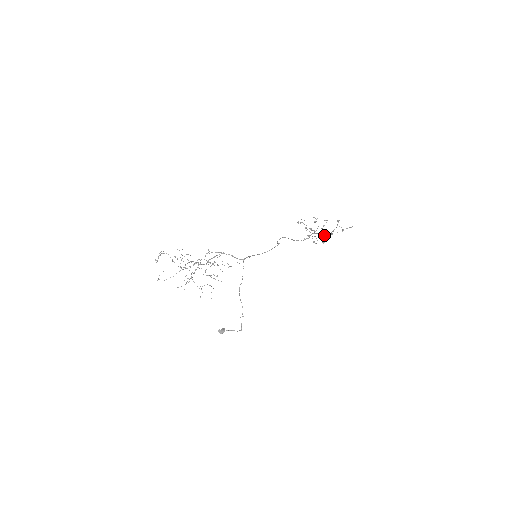
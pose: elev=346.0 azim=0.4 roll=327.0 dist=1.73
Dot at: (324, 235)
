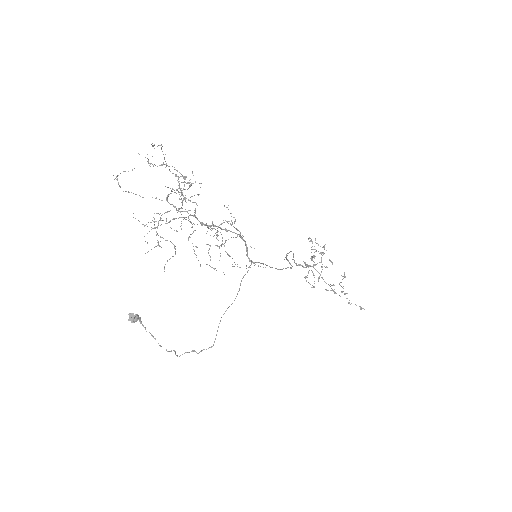
Dot at: (319, 277)
